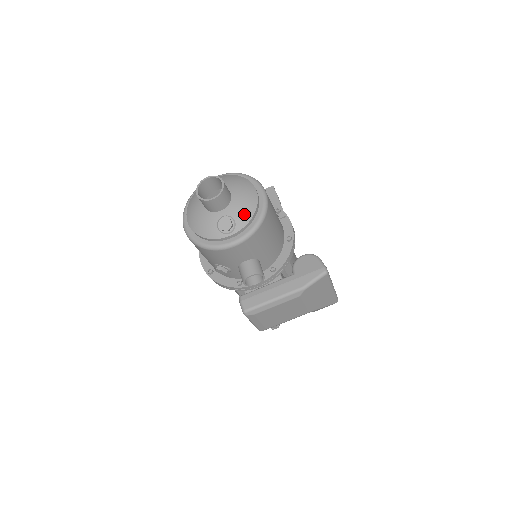
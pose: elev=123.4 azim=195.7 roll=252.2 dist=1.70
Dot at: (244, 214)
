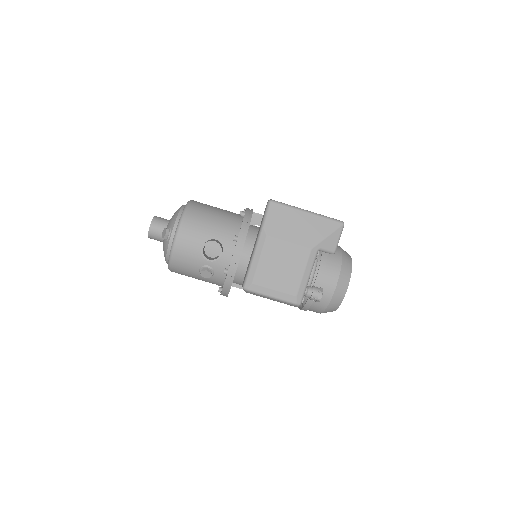
Dot at: (173, 219)
